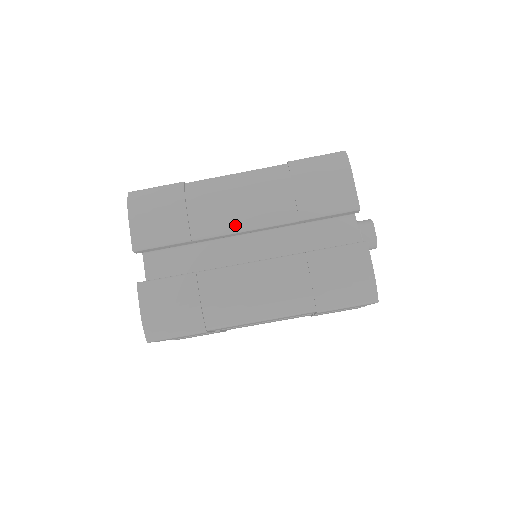
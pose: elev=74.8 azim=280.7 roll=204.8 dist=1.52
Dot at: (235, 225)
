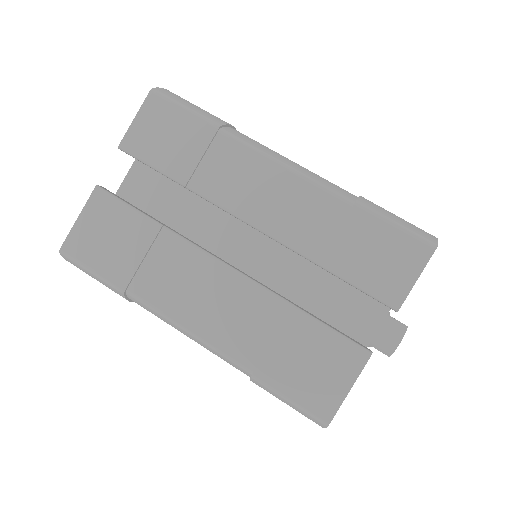
Dot at: occluded
